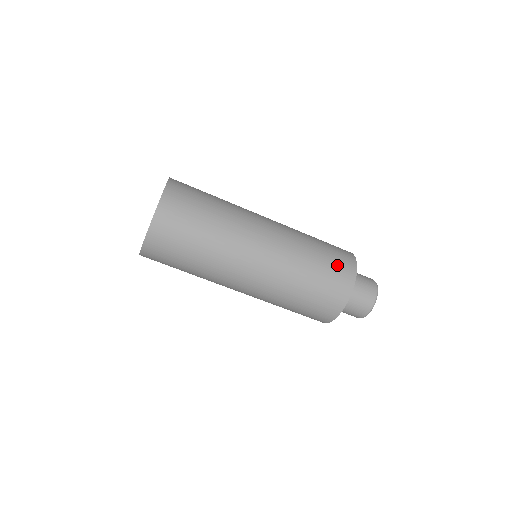
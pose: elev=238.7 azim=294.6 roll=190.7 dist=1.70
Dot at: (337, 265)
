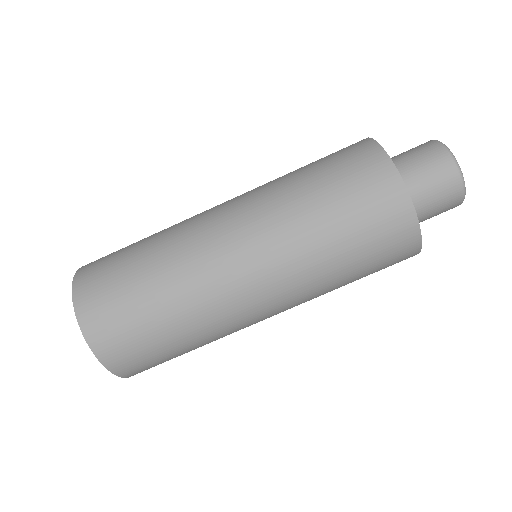
Dot at: occluded
